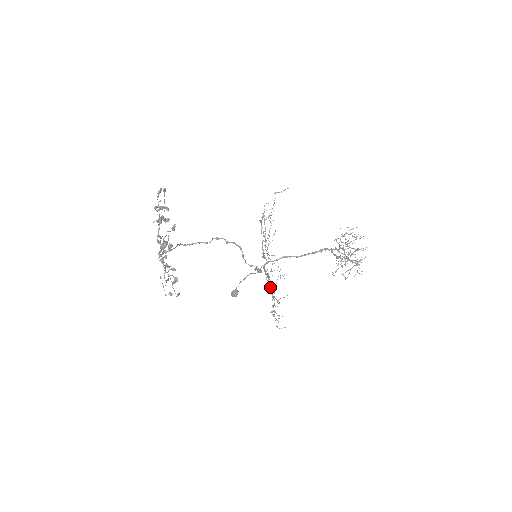
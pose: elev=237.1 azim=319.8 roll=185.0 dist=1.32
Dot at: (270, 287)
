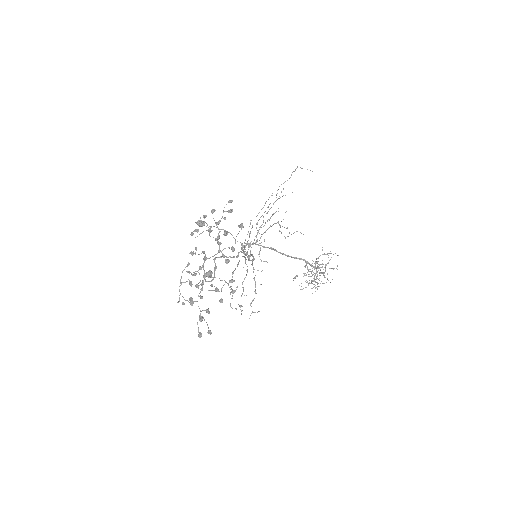
Dot at: occluded
